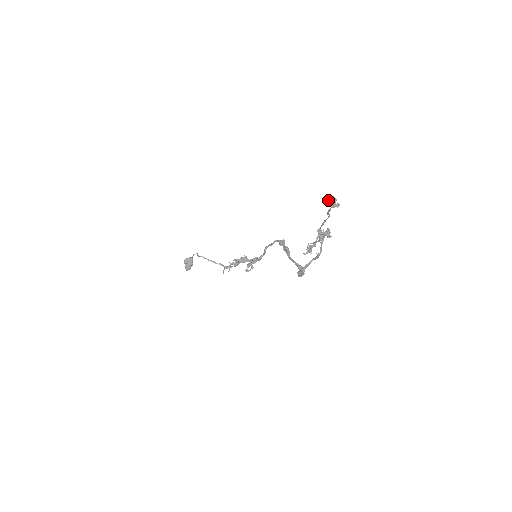
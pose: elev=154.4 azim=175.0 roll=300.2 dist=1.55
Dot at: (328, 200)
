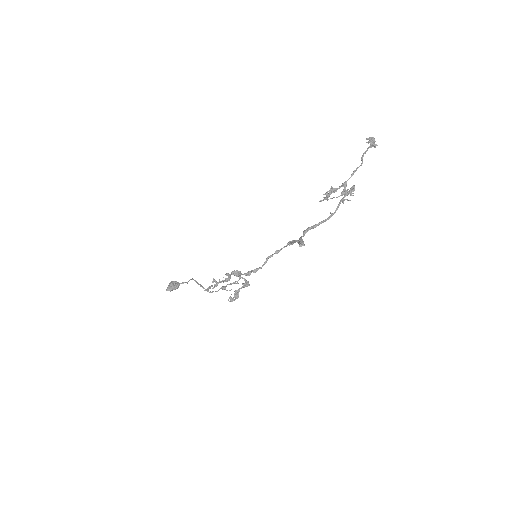
Dot at: (368, 139)
